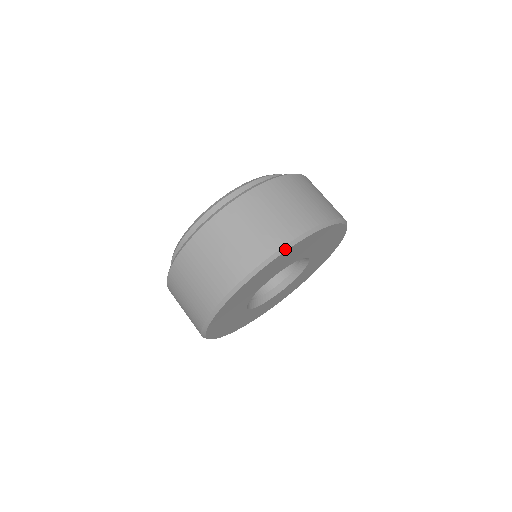
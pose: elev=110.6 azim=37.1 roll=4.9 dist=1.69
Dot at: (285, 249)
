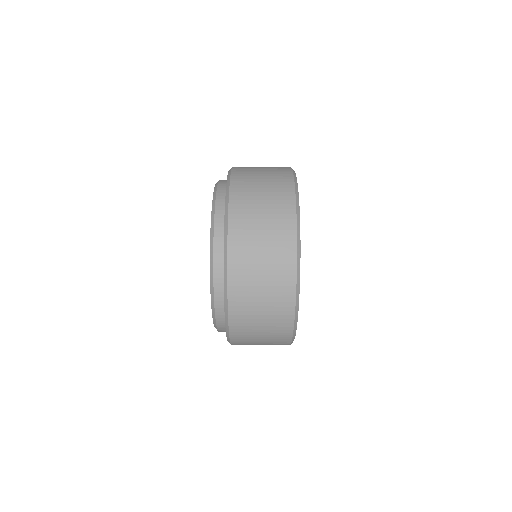
Dot at: (299, 260)
